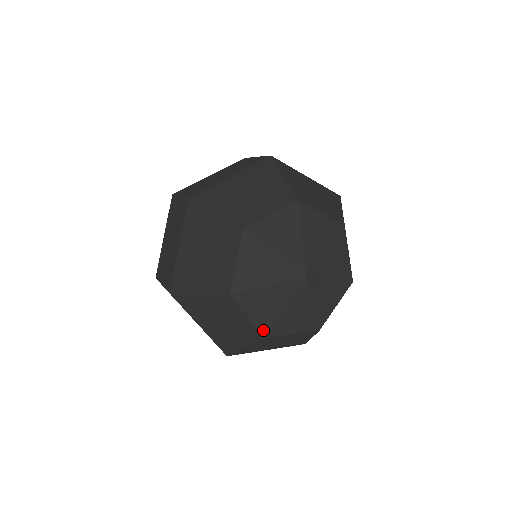
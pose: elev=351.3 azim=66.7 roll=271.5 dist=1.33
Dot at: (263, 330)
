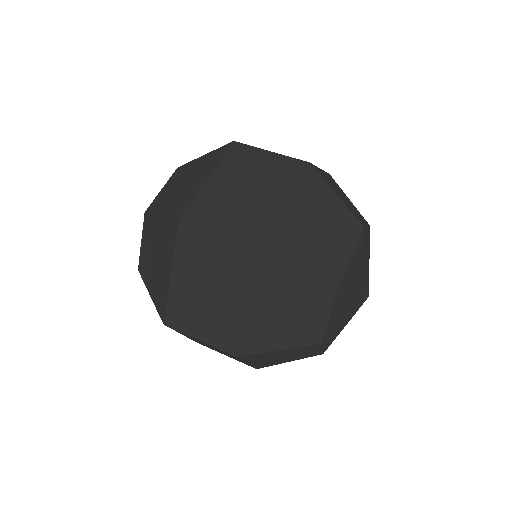
Dot at: (325, 350)
